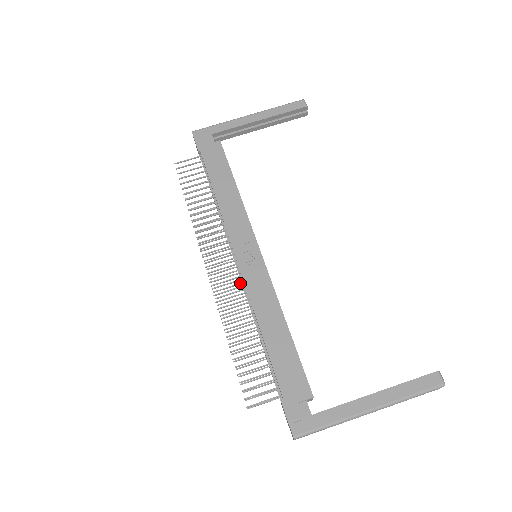
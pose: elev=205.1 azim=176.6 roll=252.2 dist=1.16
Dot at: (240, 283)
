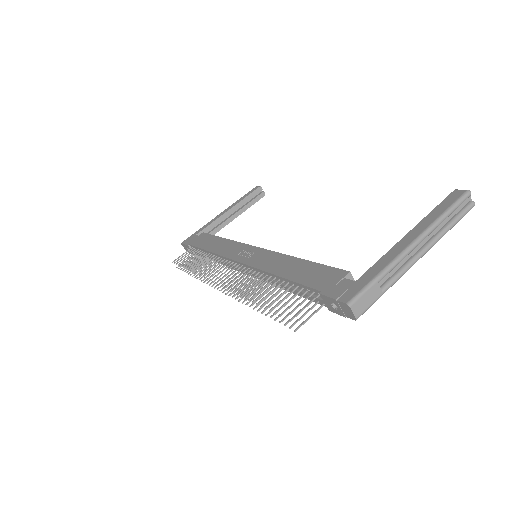
Dot at: (250, 277)
